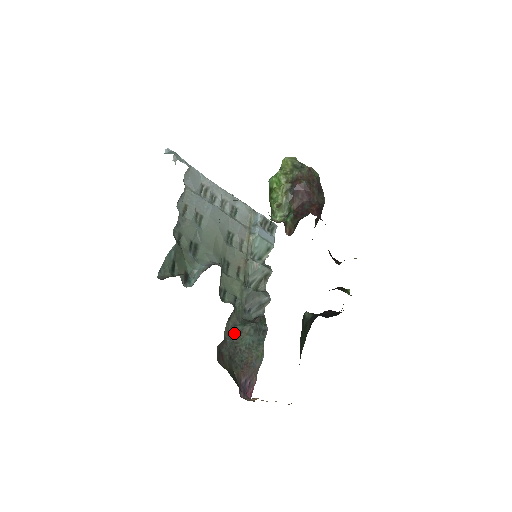
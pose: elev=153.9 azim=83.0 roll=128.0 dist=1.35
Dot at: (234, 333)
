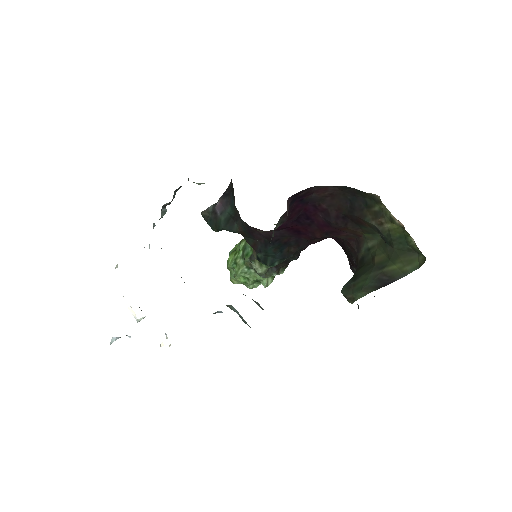
Dot at: occluded
